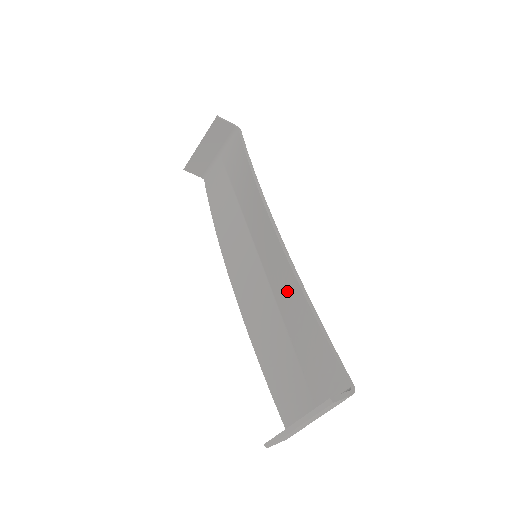
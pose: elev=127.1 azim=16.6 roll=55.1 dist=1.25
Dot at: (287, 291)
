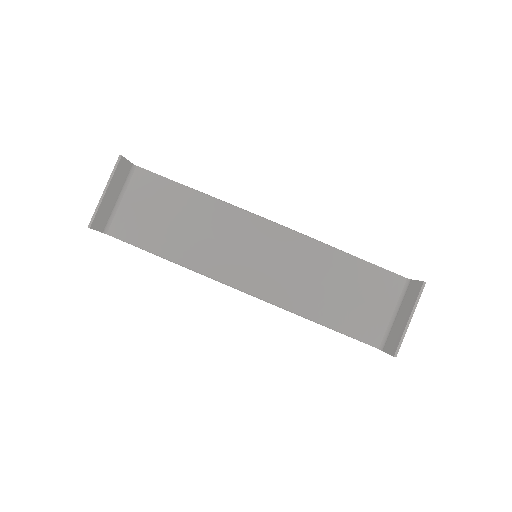
Dot at: (315, 258)
